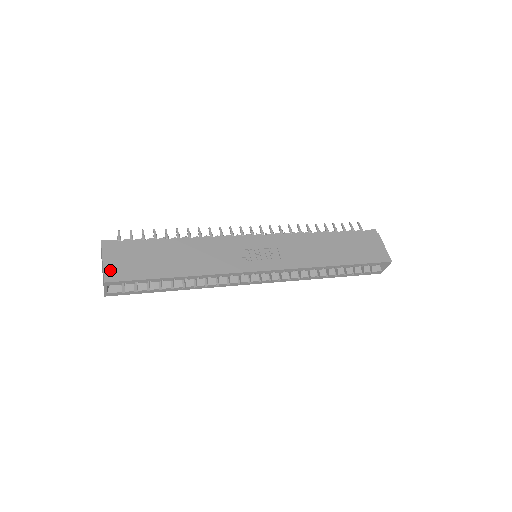
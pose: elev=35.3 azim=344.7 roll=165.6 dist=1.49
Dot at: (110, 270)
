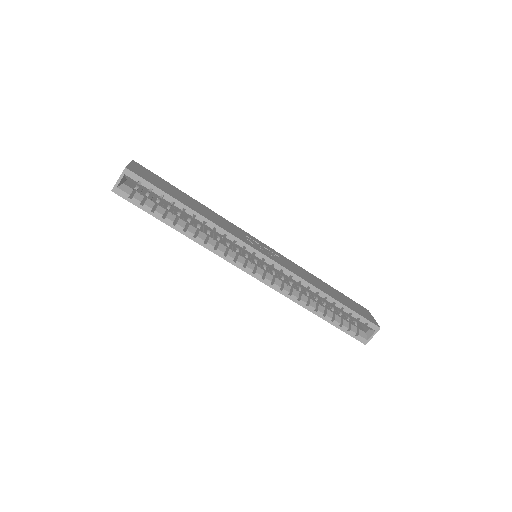
Dot at: (134, 168)
